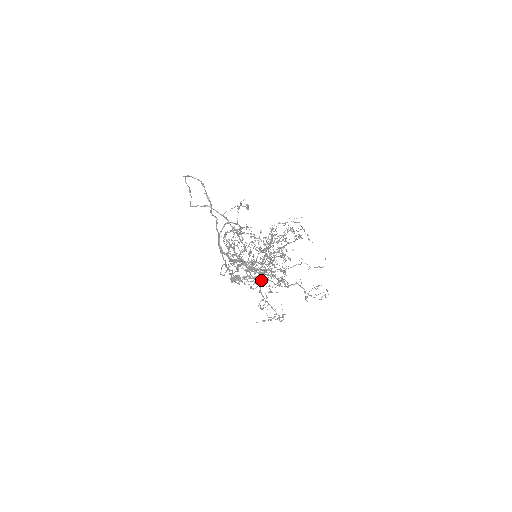
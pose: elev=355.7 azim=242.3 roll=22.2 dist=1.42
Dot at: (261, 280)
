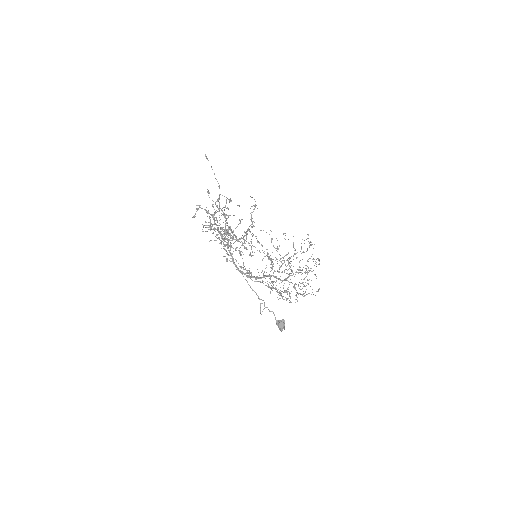
Dot at: (205, 209)
